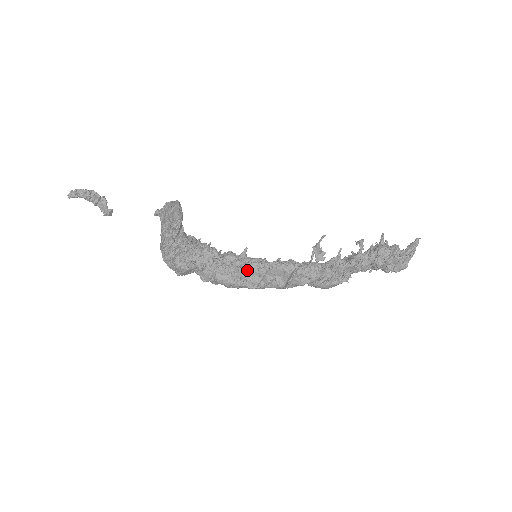
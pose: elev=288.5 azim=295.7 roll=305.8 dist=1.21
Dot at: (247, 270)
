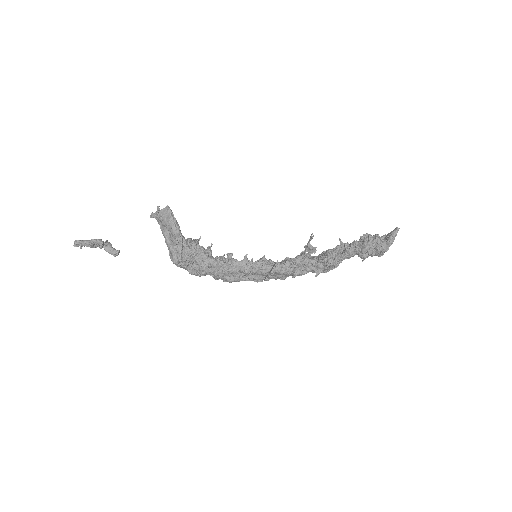
Dot at: (252, 274)
